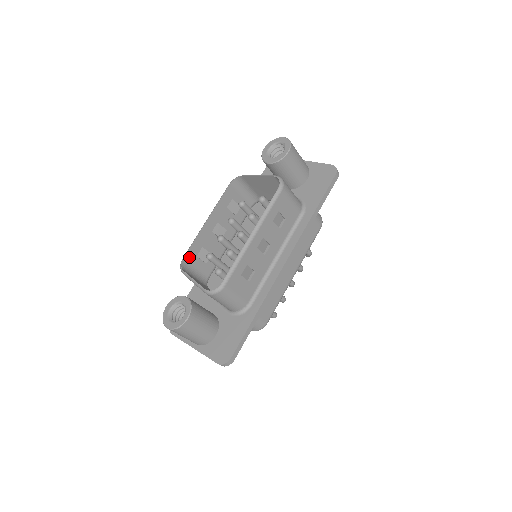
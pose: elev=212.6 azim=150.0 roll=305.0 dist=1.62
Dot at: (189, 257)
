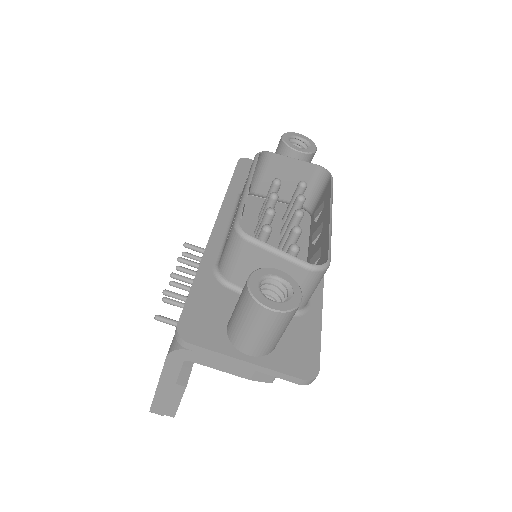
Dot at: occluded
